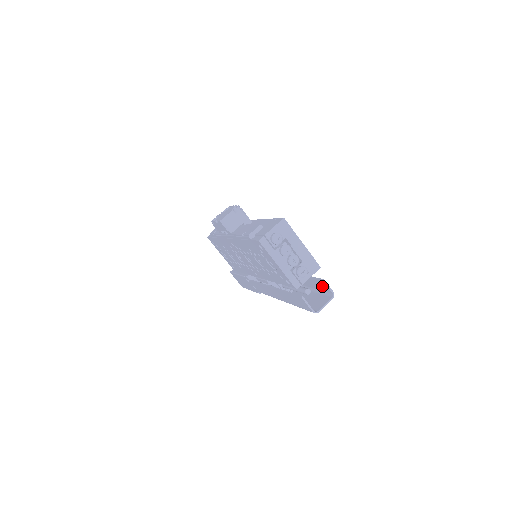
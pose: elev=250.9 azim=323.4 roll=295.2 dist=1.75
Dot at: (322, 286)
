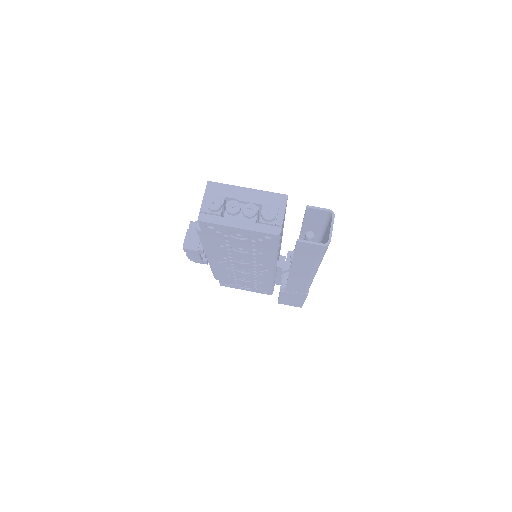
Dot at: (317, 216)
